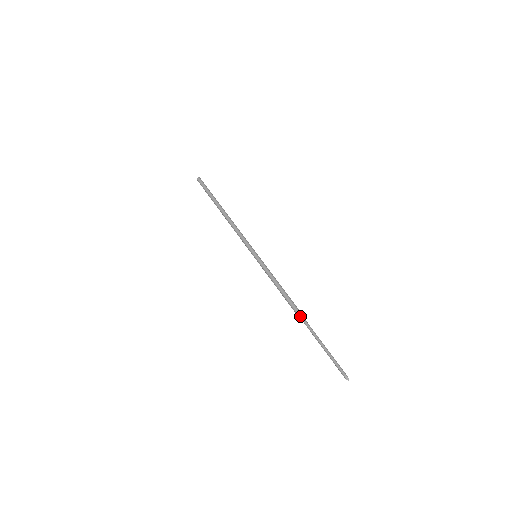
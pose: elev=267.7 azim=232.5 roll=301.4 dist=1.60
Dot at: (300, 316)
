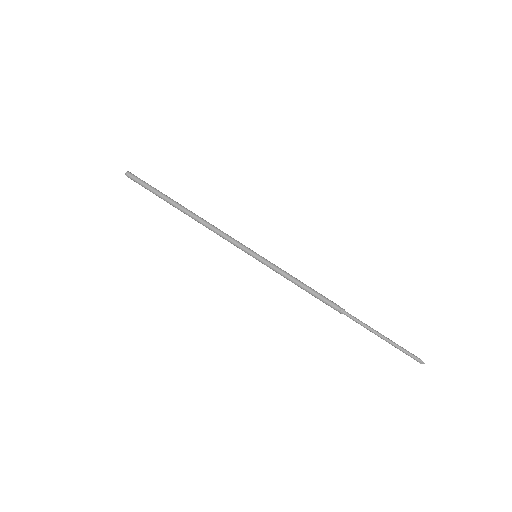
Dot at: occluded
